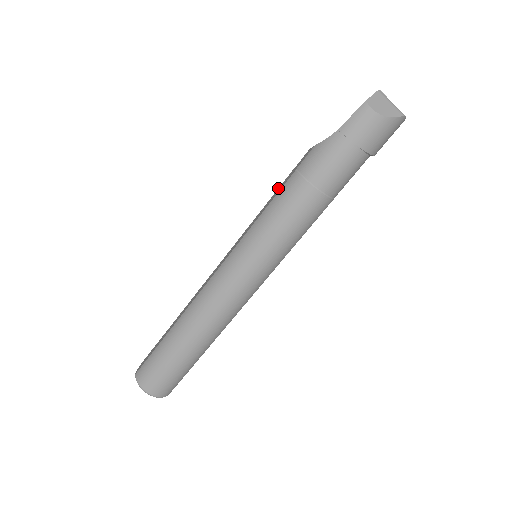
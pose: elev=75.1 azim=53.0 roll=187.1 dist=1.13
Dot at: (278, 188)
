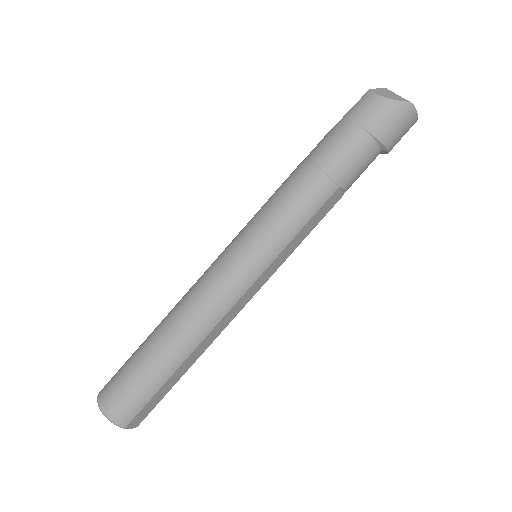
Dot at: occluded
